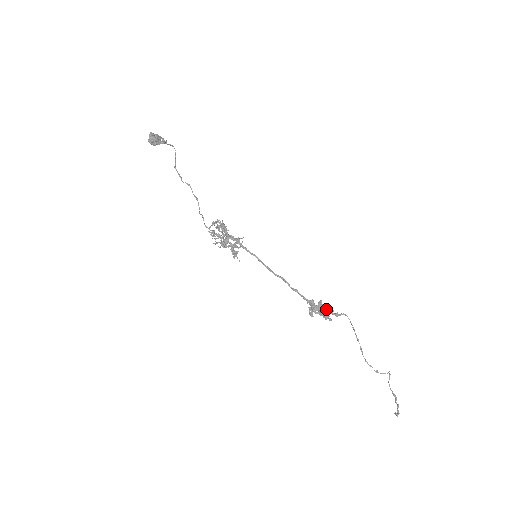
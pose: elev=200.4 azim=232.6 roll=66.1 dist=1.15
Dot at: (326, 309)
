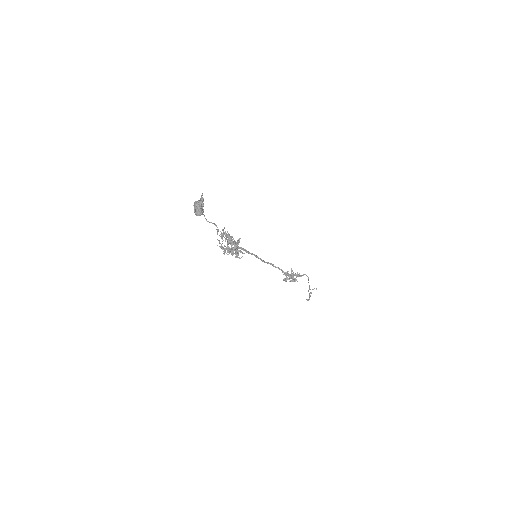
Dot at: (296, 275)
